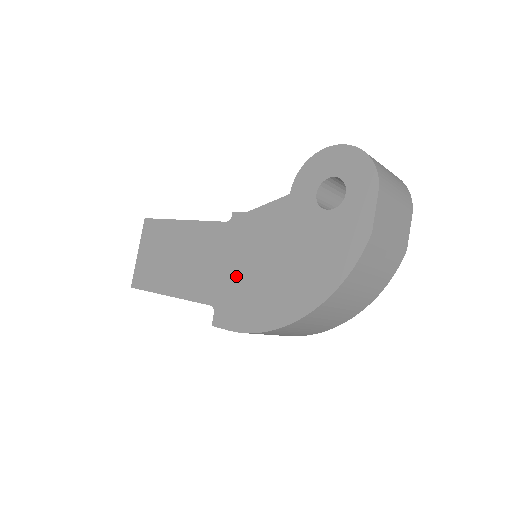
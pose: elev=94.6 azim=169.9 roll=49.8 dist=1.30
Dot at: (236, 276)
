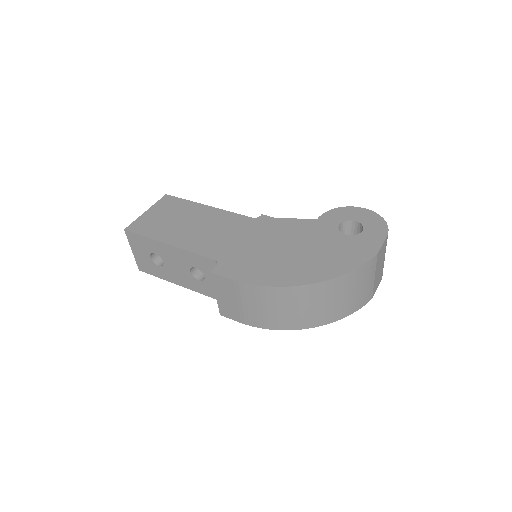
Dot at: (250, 248)
